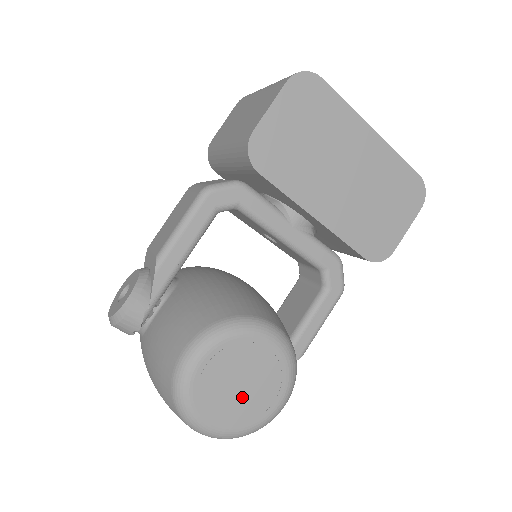
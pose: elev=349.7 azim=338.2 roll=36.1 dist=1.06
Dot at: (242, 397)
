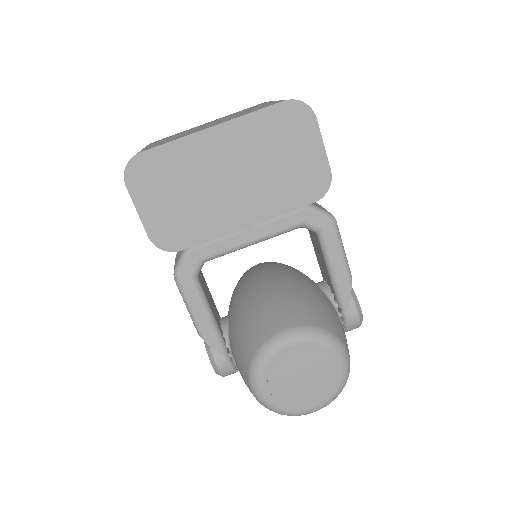
Dot at: (311, 382)
